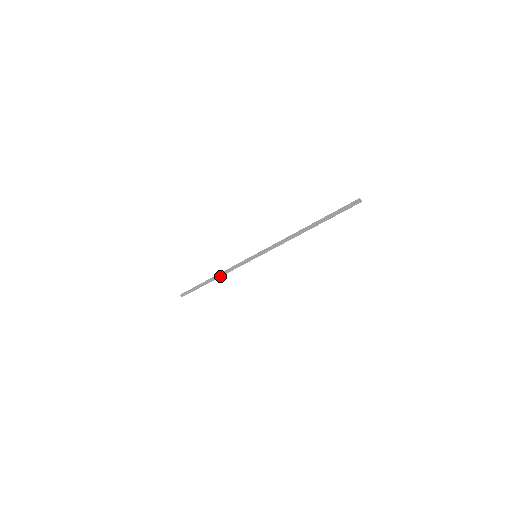
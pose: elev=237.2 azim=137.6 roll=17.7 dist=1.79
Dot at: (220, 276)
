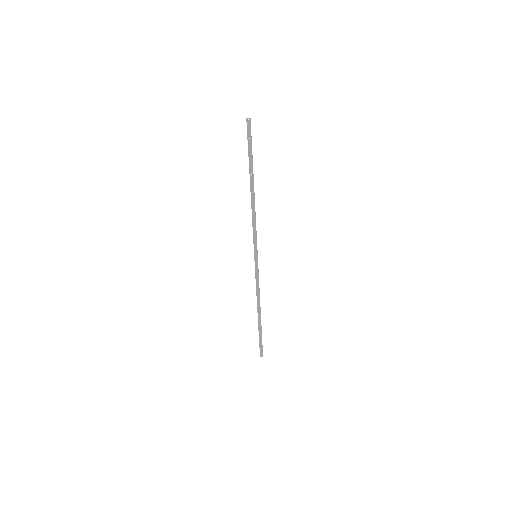
Dot at: (259, 305)
